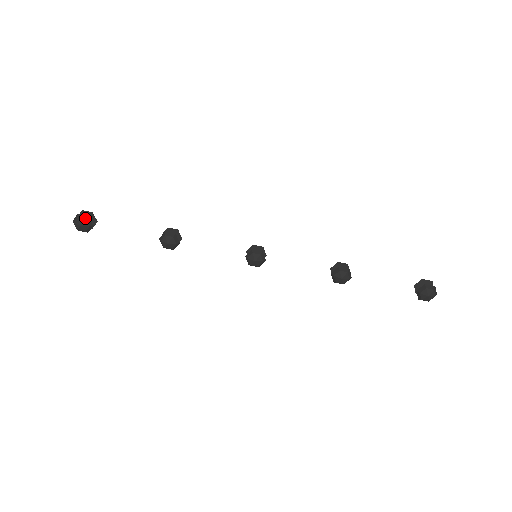
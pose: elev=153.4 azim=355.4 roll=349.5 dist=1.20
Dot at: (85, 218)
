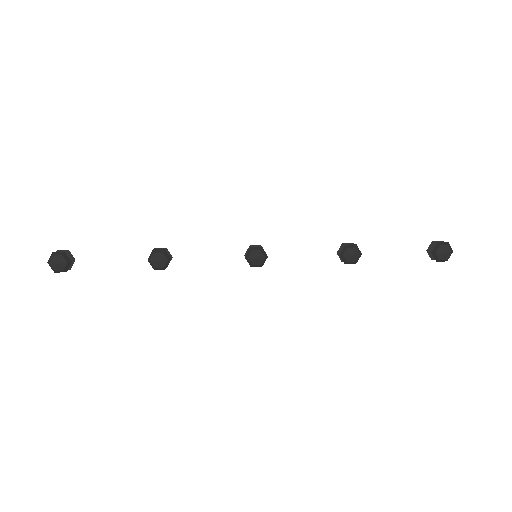
Dot at: (61, 254)
